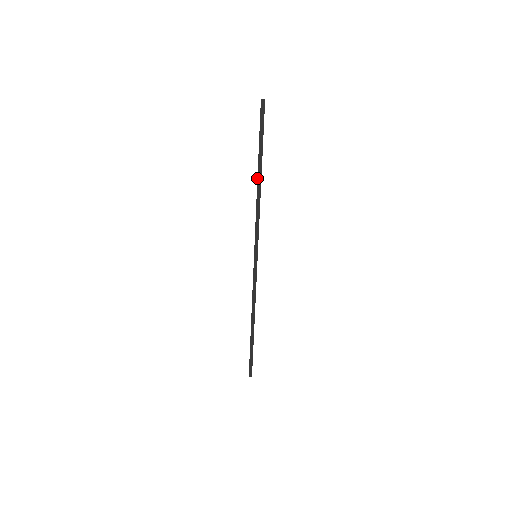
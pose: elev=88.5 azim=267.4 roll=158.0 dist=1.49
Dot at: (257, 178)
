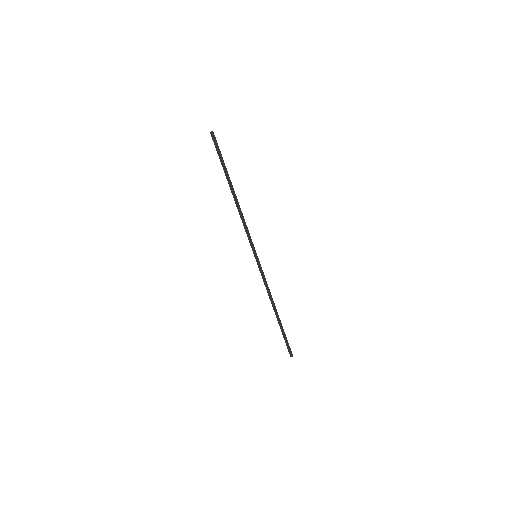
Dot at: (232, 194)
